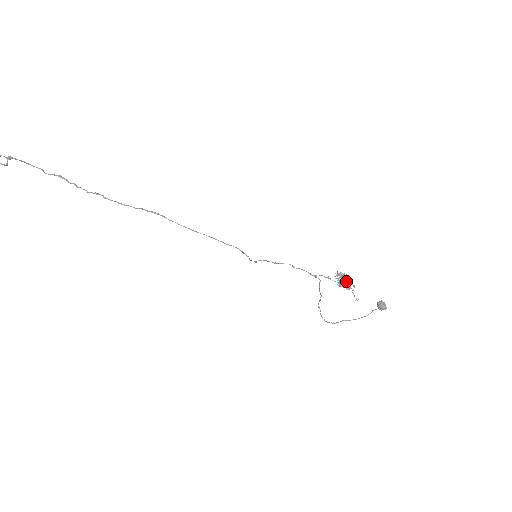
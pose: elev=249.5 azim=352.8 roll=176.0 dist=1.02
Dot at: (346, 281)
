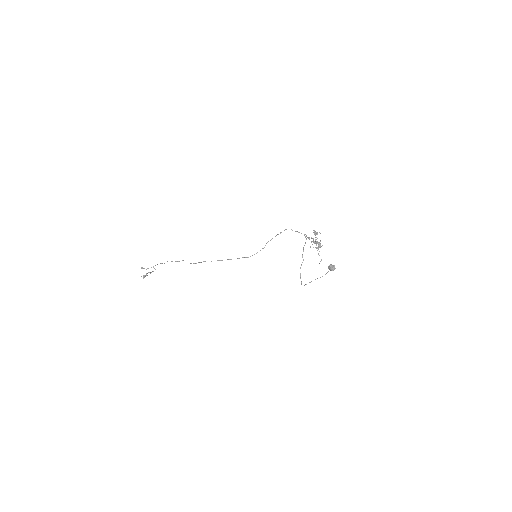
Dot at: occluded
